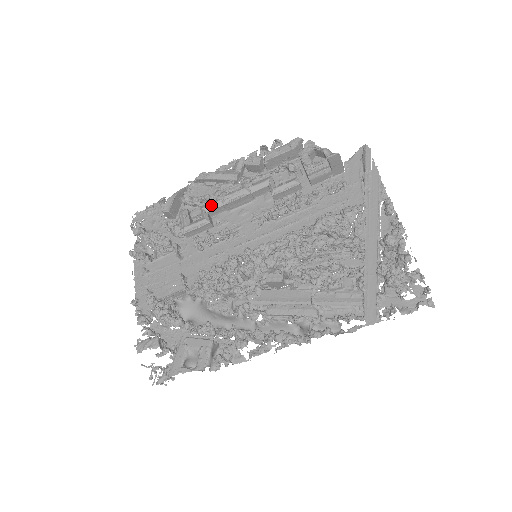
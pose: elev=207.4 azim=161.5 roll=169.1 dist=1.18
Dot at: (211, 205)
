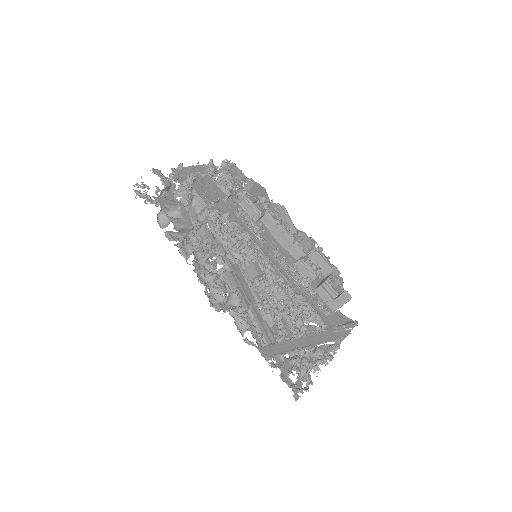
Dot at: (272, 216)
